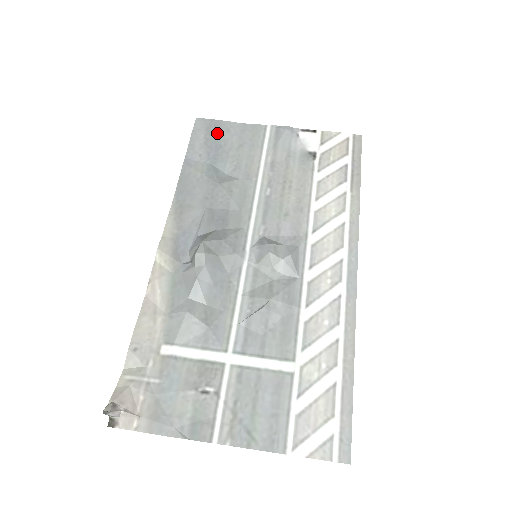
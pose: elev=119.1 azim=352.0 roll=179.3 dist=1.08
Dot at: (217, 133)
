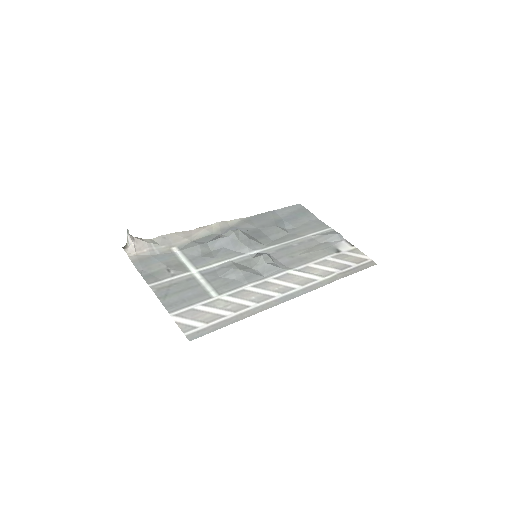
Dot at: (302, 214)
